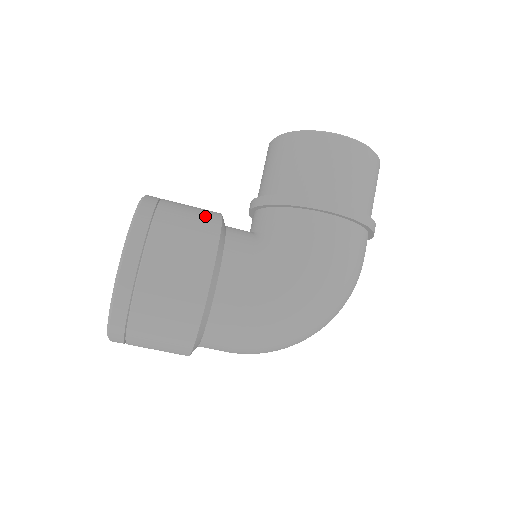
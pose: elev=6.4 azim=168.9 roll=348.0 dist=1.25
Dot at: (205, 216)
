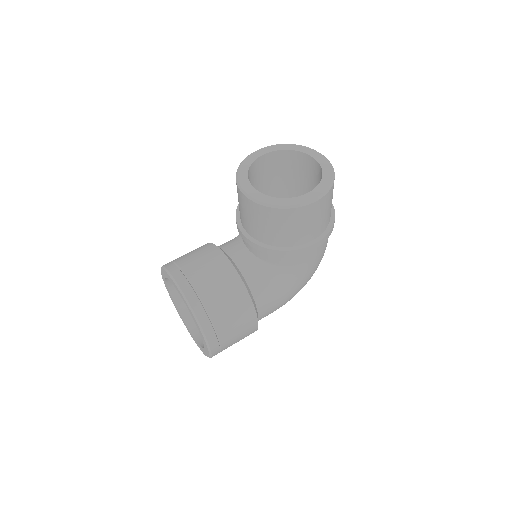
Dot at: (233, 289)
